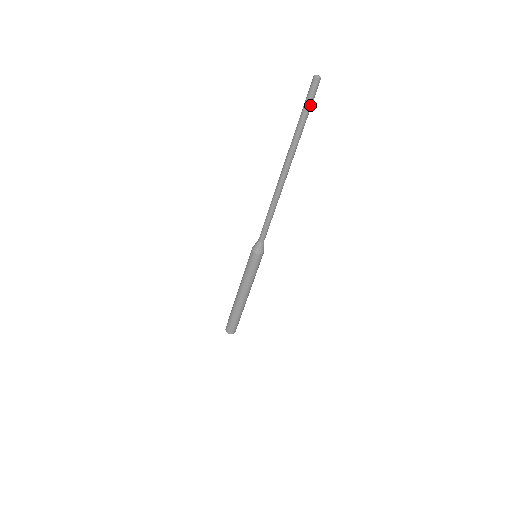
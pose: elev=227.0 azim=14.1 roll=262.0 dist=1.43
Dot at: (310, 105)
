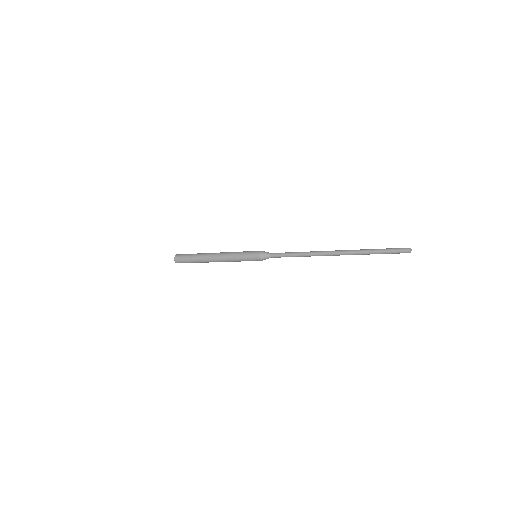
Dot at: (390, 253)
